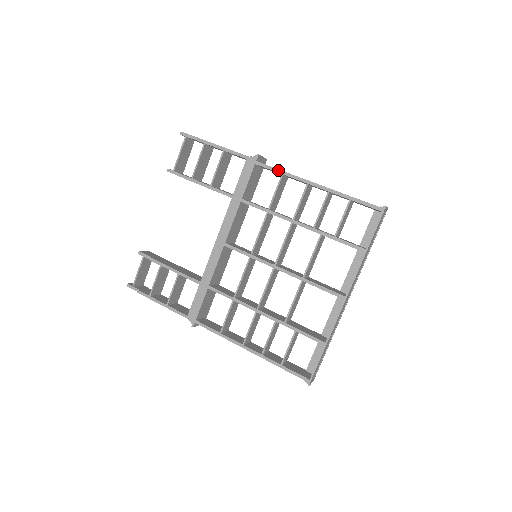
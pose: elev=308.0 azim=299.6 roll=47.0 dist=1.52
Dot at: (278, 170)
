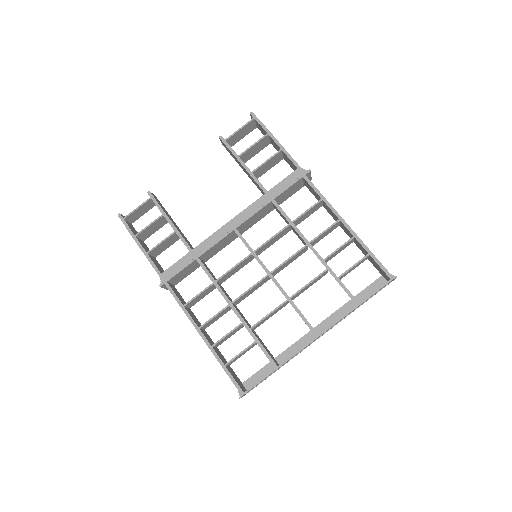
Dot at: (320, 193)
